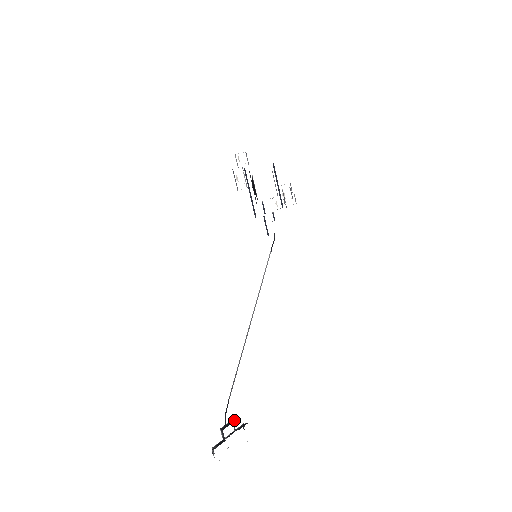
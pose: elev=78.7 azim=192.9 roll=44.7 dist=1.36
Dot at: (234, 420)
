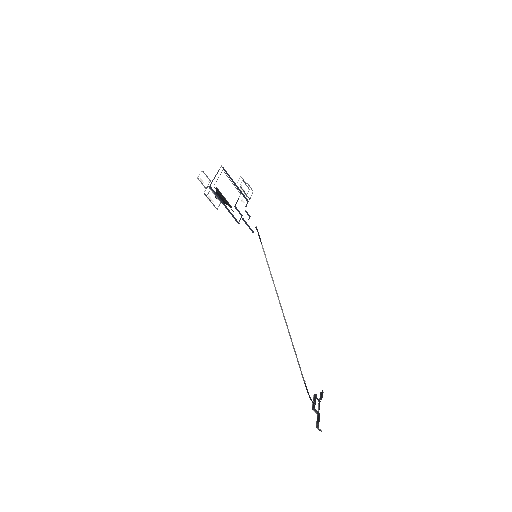
Dot at: (316, 395)
